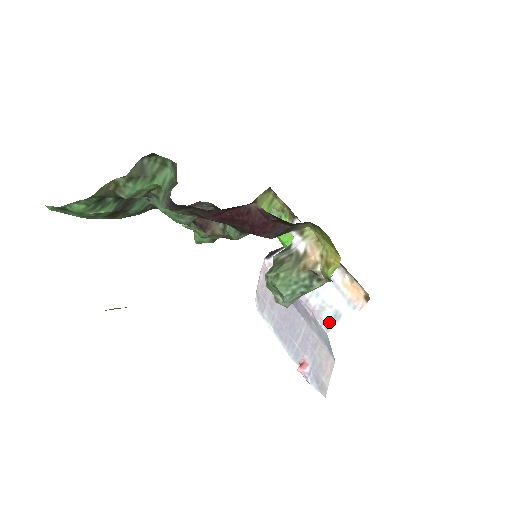
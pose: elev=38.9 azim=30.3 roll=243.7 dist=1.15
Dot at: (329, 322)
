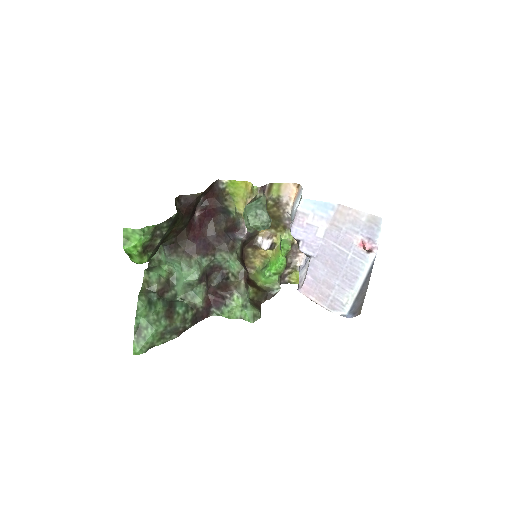
Dot at: occluded
